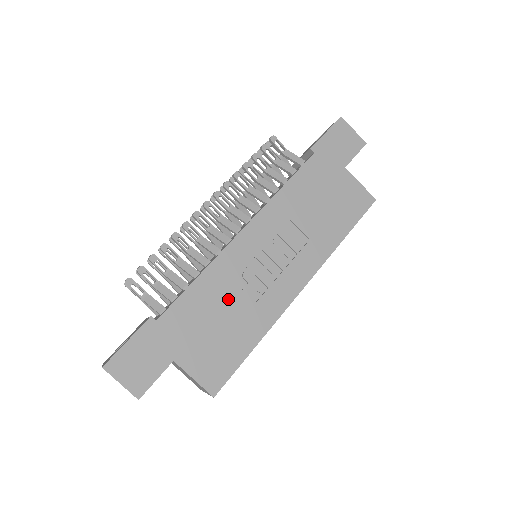
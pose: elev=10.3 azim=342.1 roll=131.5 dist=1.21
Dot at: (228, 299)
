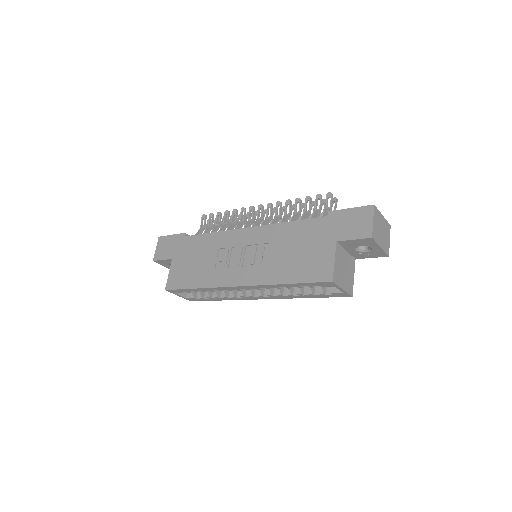
Dot at: (210, 255)
